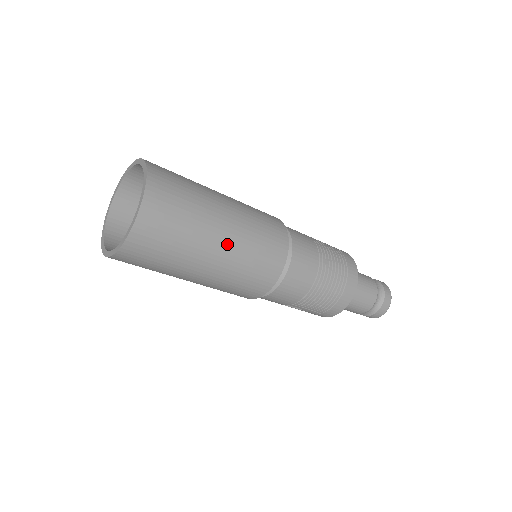
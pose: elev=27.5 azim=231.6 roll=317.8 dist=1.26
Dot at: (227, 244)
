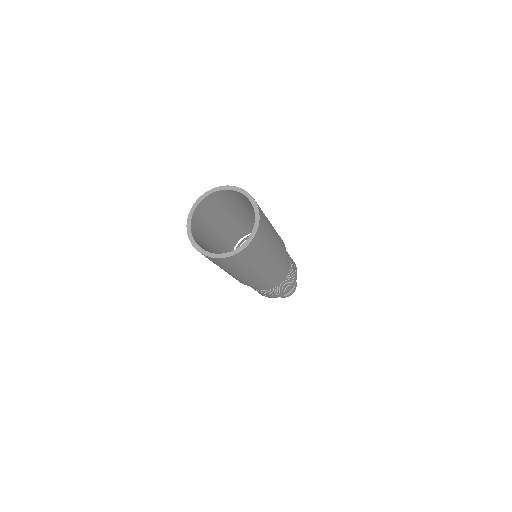
Dot at: (252, 274)
